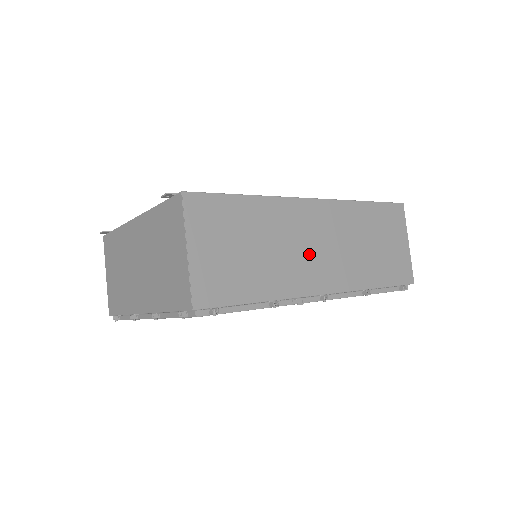
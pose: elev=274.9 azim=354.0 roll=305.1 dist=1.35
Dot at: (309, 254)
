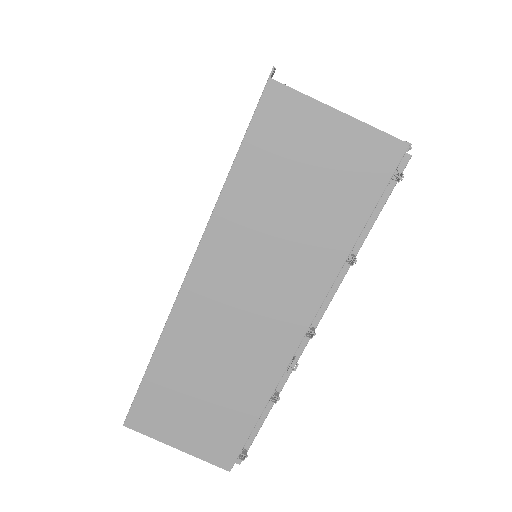
Dot at: (248, 325)
